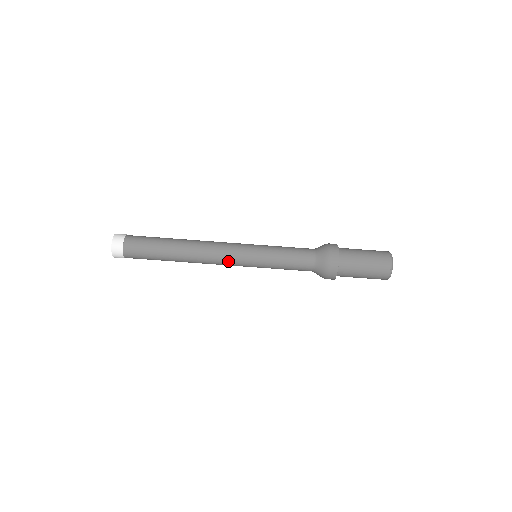
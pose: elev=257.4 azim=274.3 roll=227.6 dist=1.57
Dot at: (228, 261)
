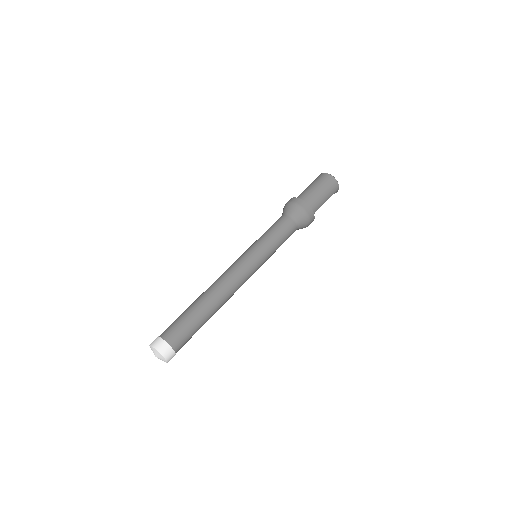
Dot at: (240, 269)
